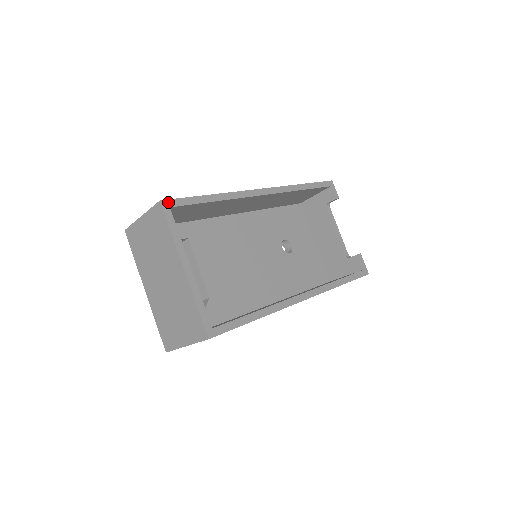
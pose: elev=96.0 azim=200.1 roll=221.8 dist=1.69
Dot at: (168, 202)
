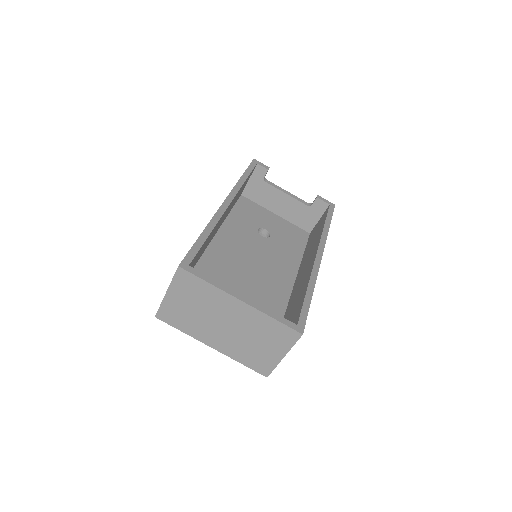
Dot at: (184, 263)
